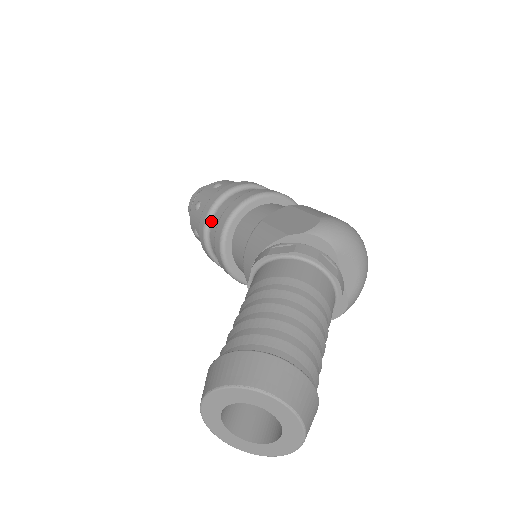
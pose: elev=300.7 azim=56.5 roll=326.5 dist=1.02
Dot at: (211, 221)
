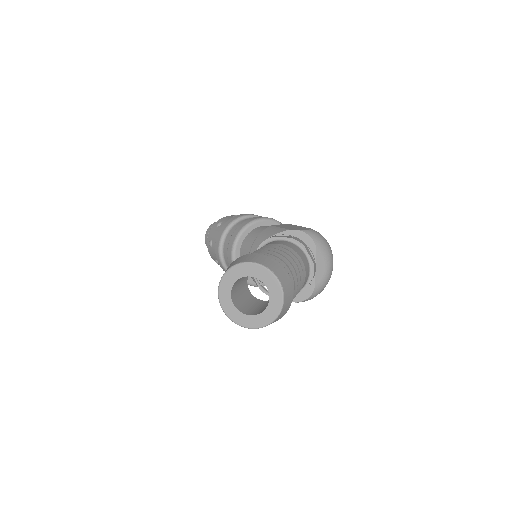
Dot at: (230, 229)
